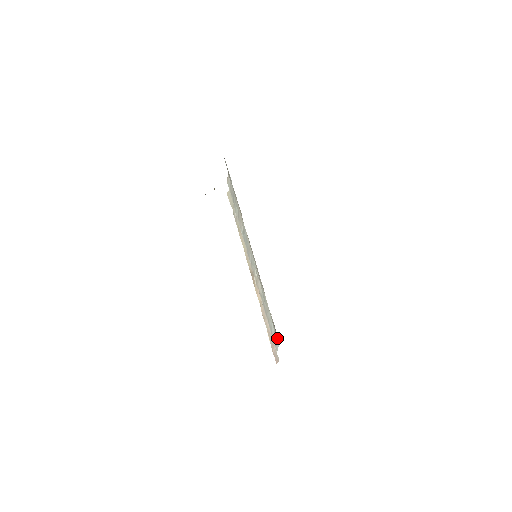
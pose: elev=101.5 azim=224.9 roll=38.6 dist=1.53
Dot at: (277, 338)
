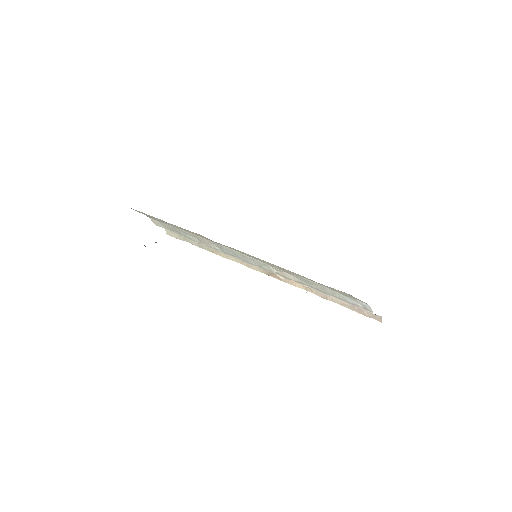
Dot at: (361, 302)
